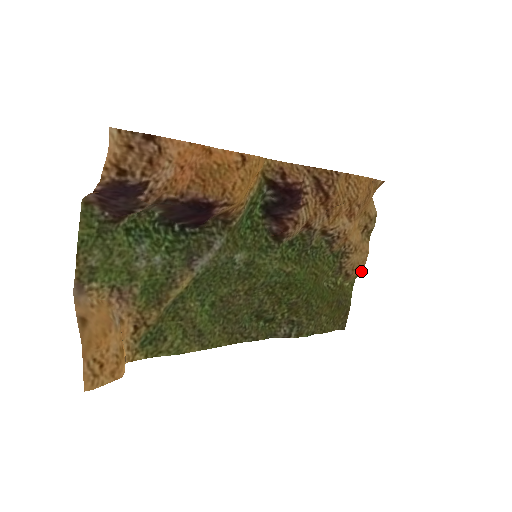
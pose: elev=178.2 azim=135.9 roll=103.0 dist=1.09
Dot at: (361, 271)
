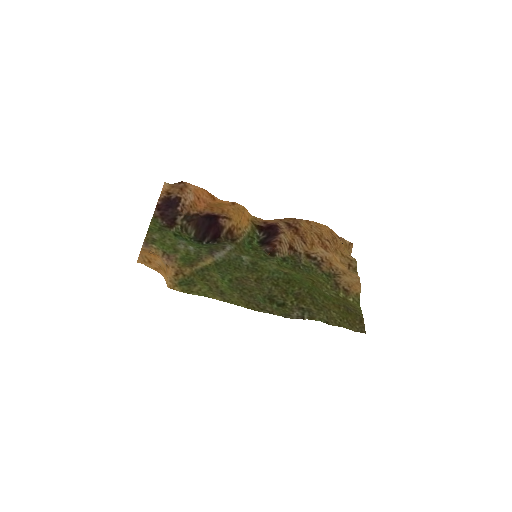
Dot at: (360, 291)
